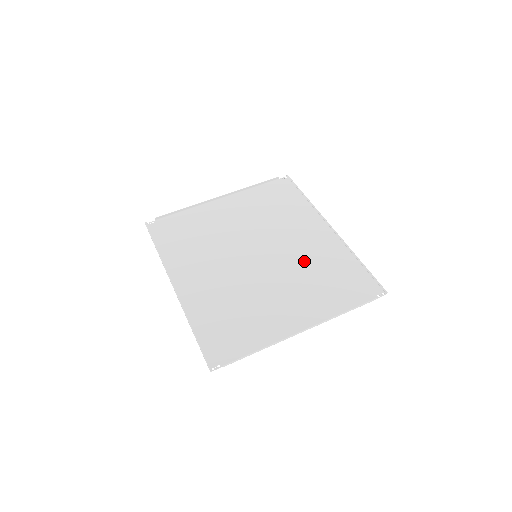
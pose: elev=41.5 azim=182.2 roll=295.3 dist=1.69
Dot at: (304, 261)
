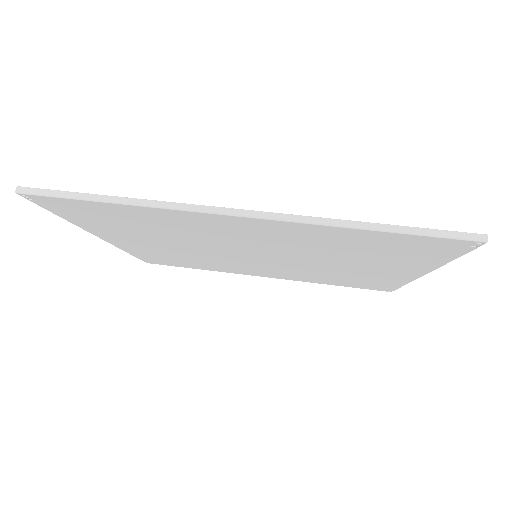
Dot at: (302, 271)
